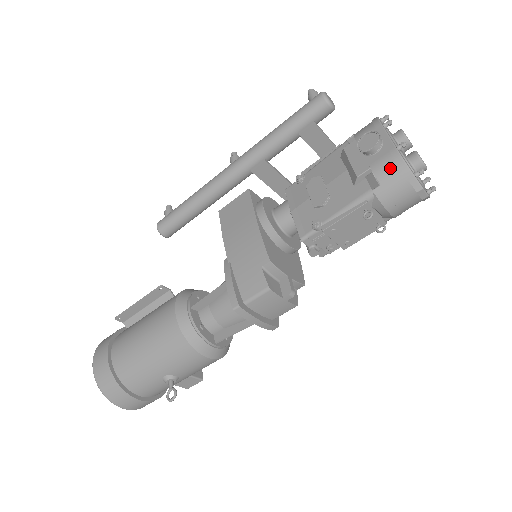
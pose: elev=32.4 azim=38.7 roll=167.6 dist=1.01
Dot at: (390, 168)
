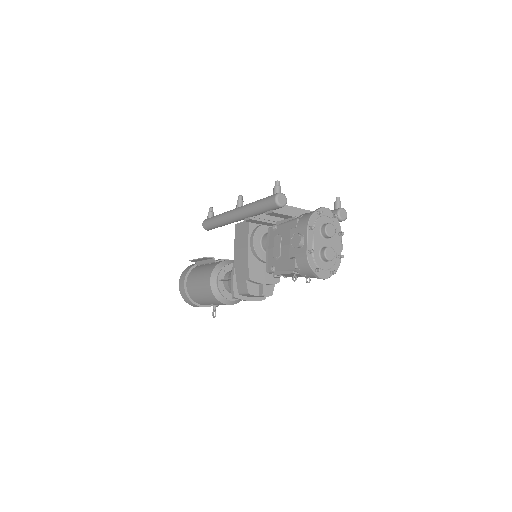
Dot at: (303, 263)
